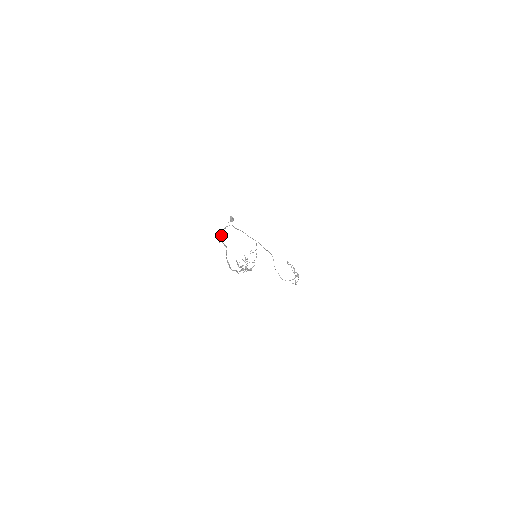
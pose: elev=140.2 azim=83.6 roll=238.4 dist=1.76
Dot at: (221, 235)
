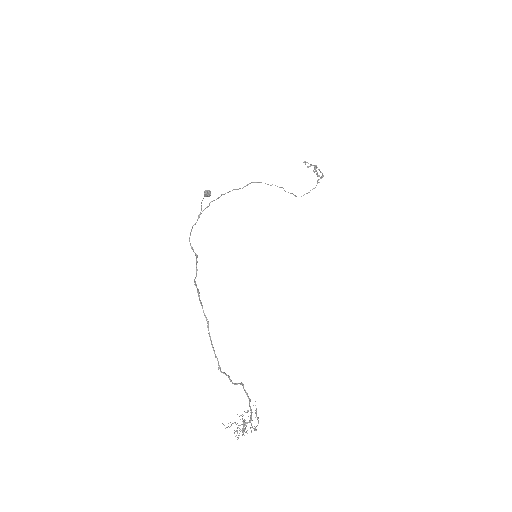
Dot at: occluded
